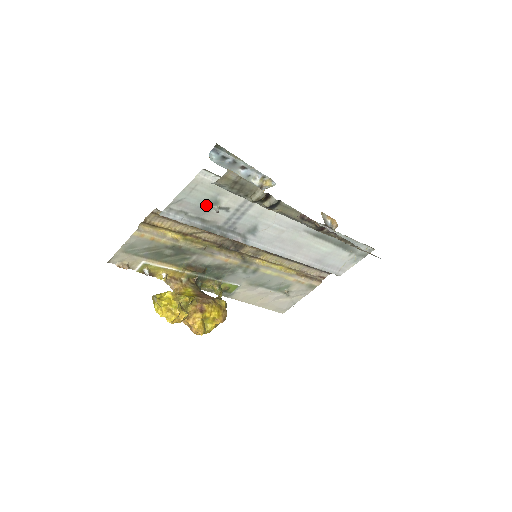
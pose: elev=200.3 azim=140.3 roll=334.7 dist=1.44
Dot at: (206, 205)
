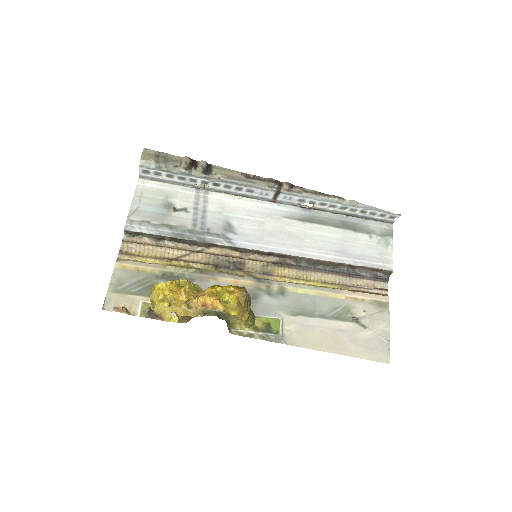
Dot at: (163, 210)
